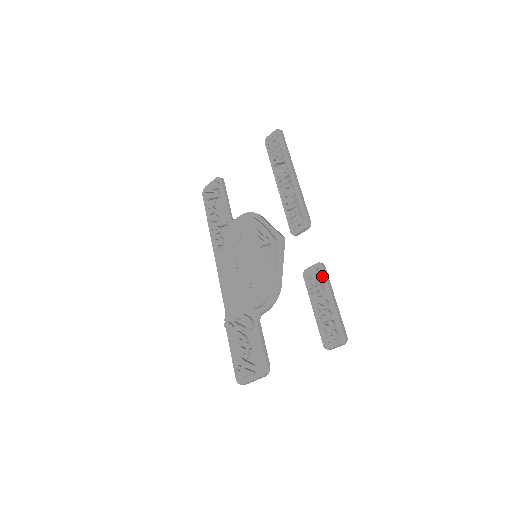
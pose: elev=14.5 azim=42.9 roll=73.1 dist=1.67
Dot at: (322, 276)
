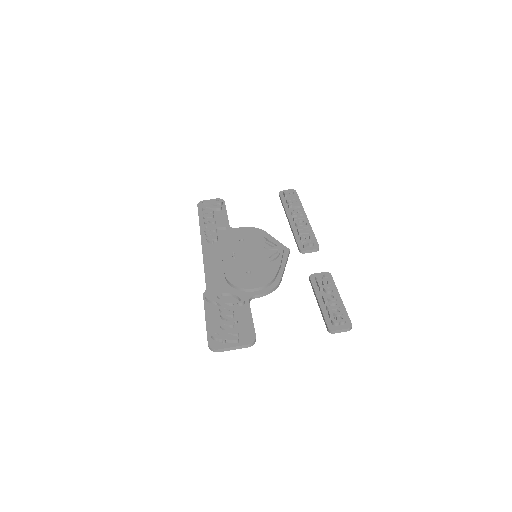
Dot at: occluded
